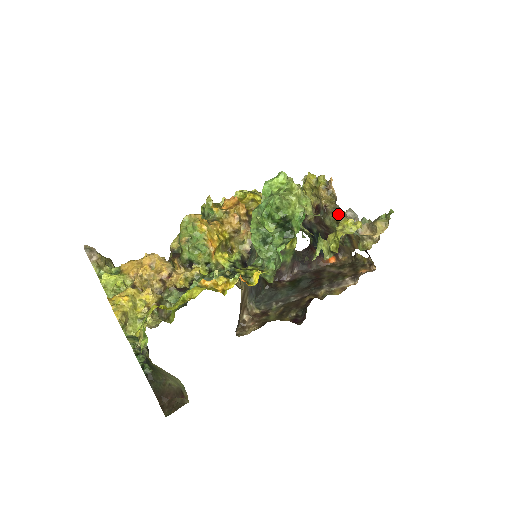
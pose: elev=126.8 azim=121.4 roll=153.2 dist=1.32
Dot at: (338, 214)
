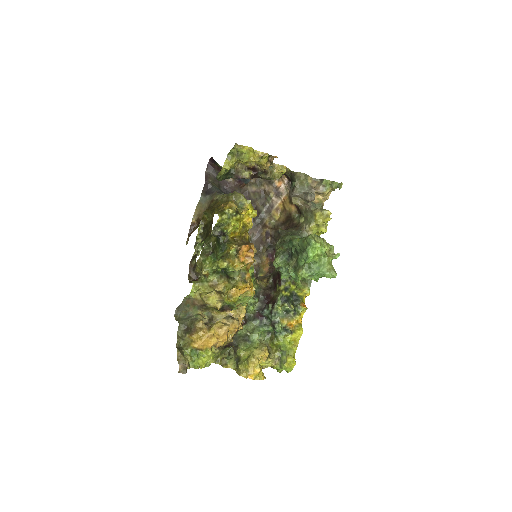
Dot at: (274, 170)
